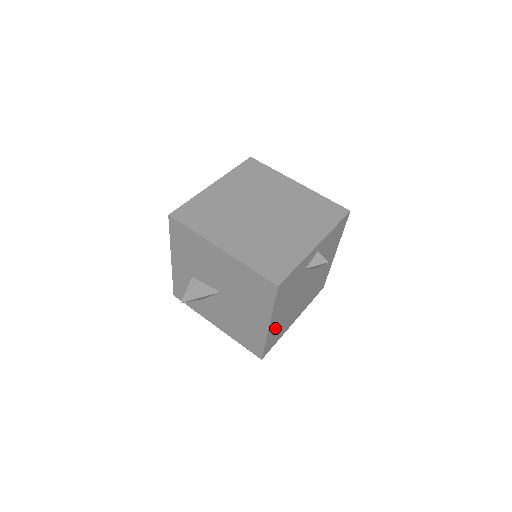
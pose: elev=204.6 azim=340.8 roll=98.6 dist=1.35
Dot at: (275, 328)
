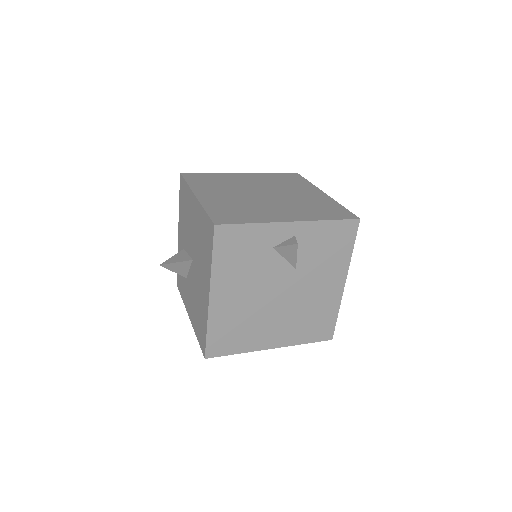
Dot at: (225, 316)
